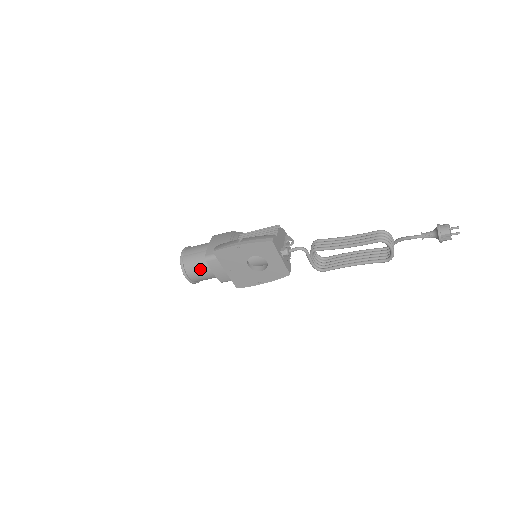
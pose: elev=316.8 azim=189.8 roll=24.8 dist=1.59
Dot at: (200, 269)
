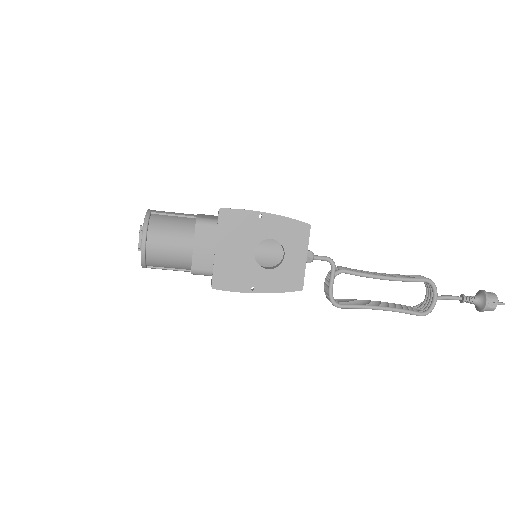
Dot at: (175, 235)
